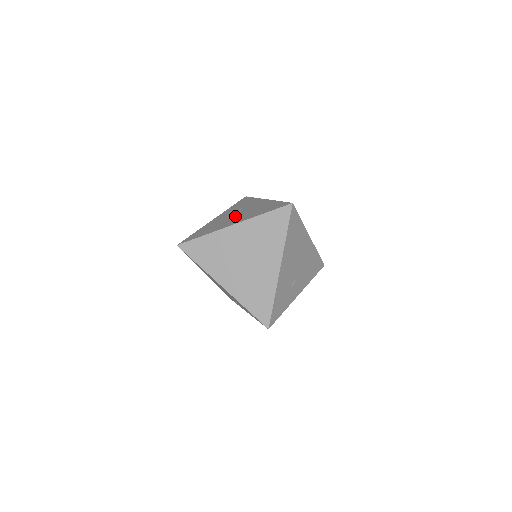
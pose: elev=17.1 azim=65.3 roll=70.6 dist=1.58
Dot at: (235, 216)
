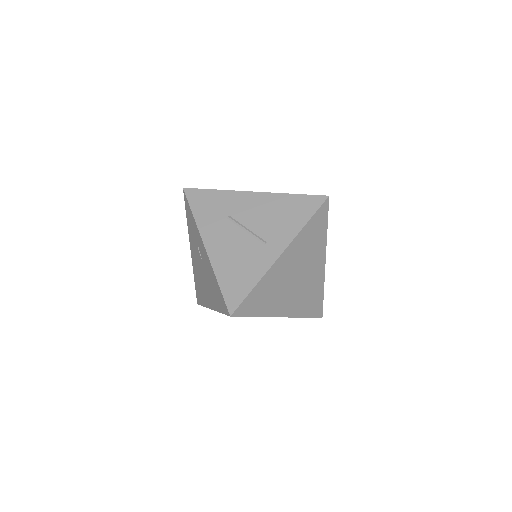
Dot at: (254, 236)
